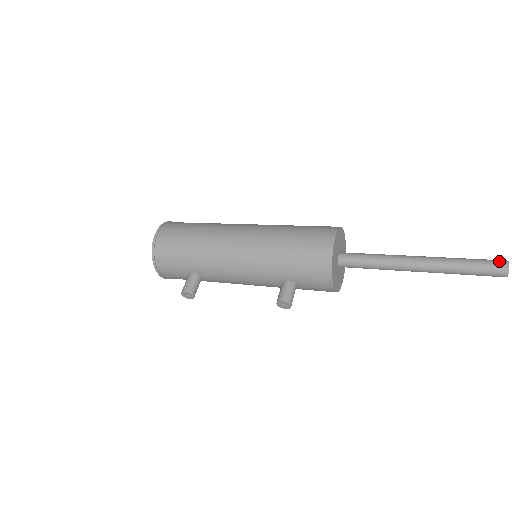
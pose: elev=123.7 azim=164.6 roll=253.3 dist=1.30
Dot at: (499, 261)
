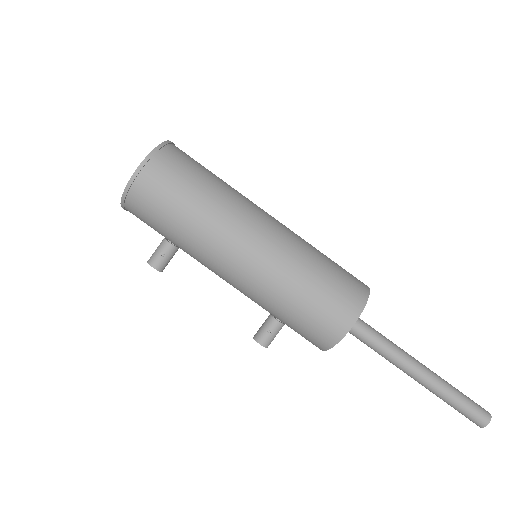
Dot at: (484, 416)
